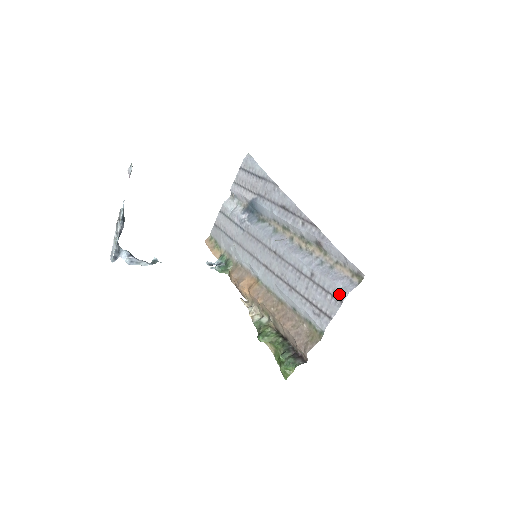
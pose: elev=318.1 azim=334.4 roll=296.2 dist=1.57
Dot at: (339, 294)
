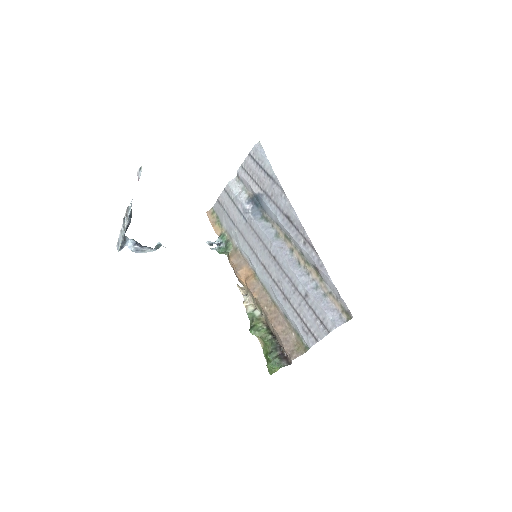
Dot at: (328, 324)
